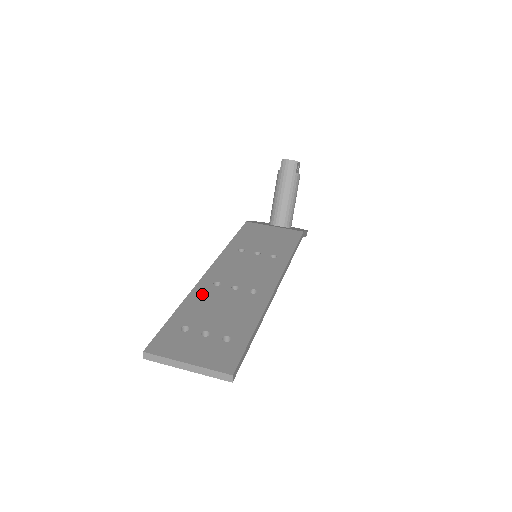
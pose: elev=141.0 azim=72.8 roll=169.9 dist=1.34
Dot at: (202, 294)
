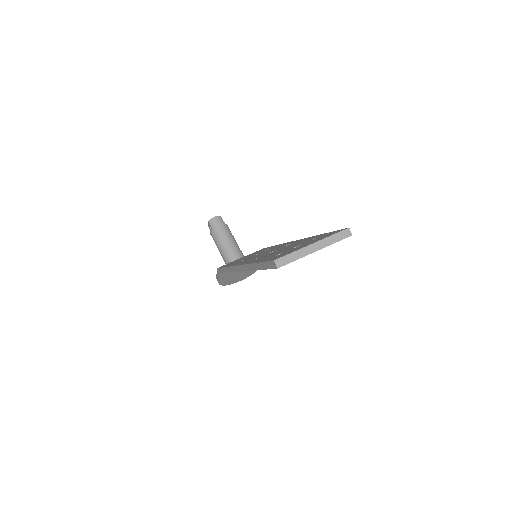
Dot at: (257, 259)
